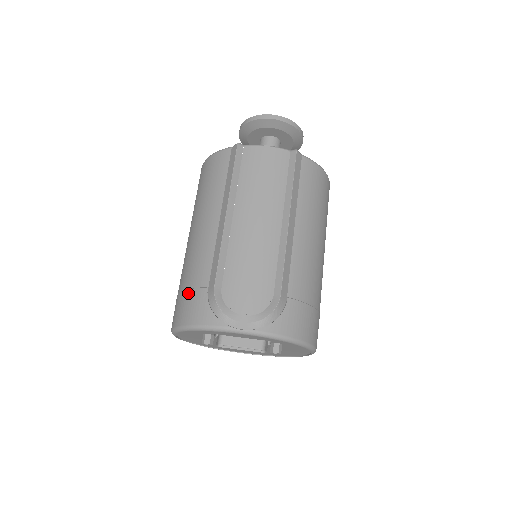
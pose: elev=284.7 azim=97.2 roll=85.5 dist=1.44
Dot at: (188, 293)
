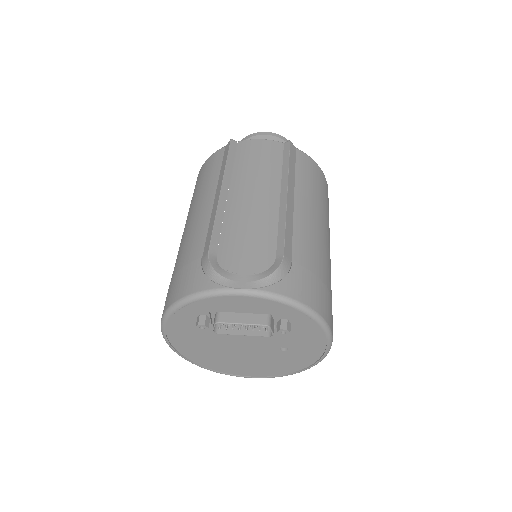
Dot at: (180, 272)
